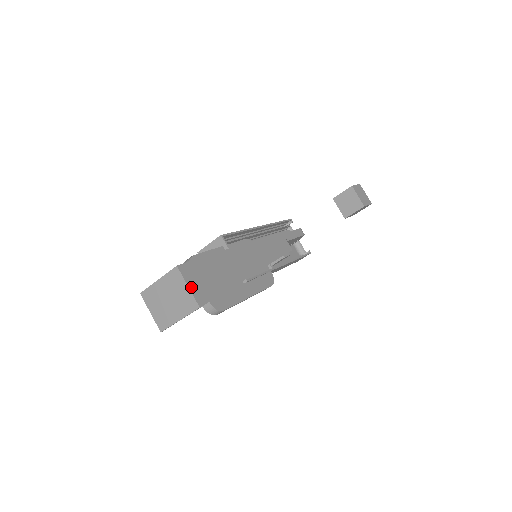
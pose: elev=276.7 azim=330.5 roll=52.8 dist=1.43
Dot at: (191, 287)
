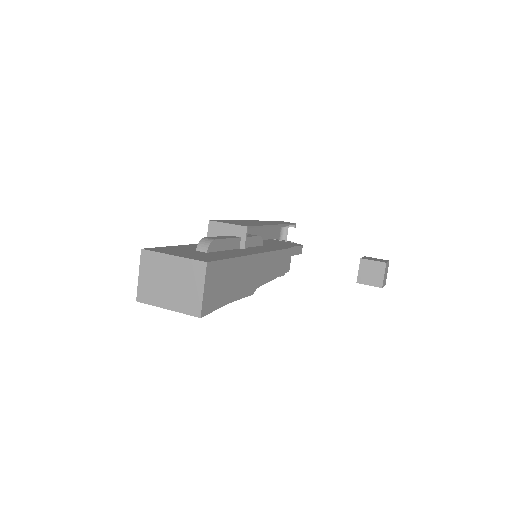
Dot at: (205, 292)
